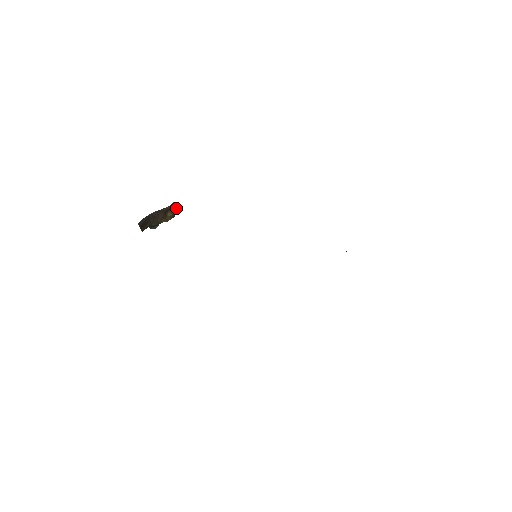
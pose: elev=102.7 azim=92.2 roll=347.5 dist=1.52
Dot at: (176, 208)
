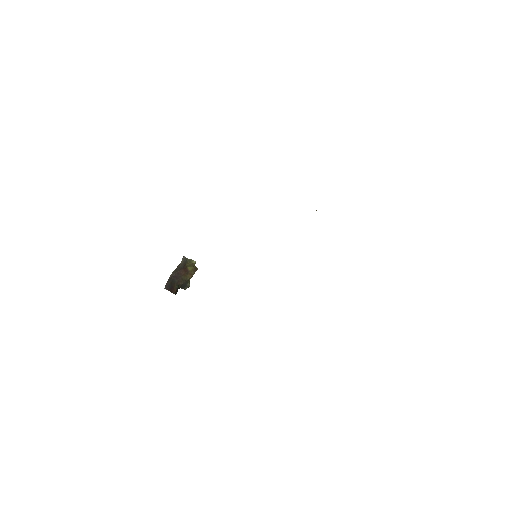
Dot at: (191, 260)
